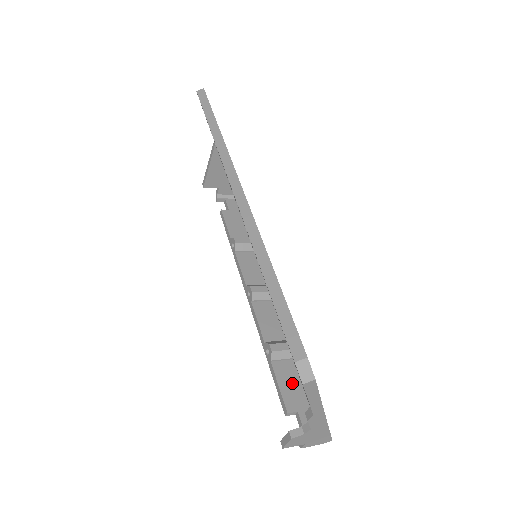
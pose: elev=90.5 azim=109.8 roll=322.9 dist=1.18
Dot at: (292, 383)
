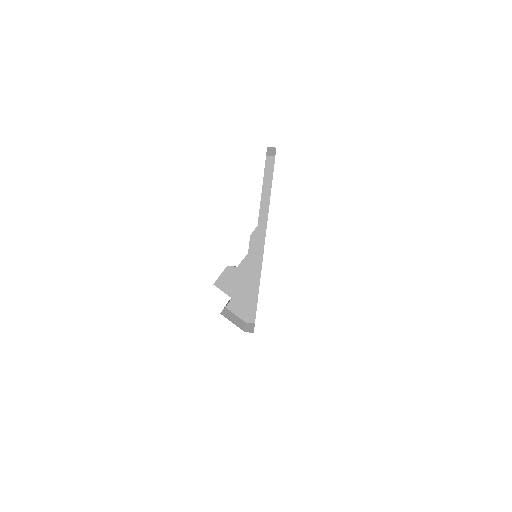
Dot at: occluded
